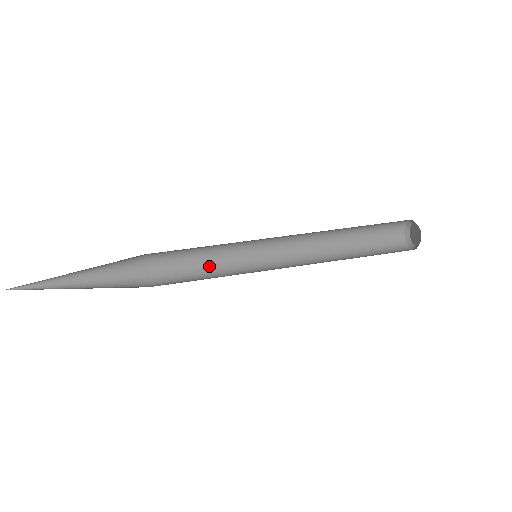
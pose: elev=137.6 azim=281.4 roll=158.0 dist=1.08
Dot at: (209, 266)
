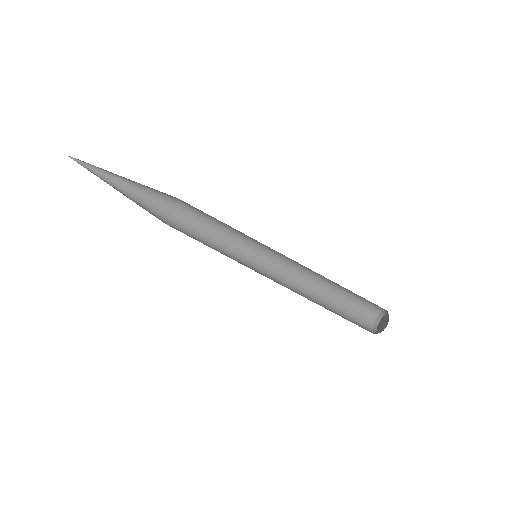
Dot at: (221, 233)
